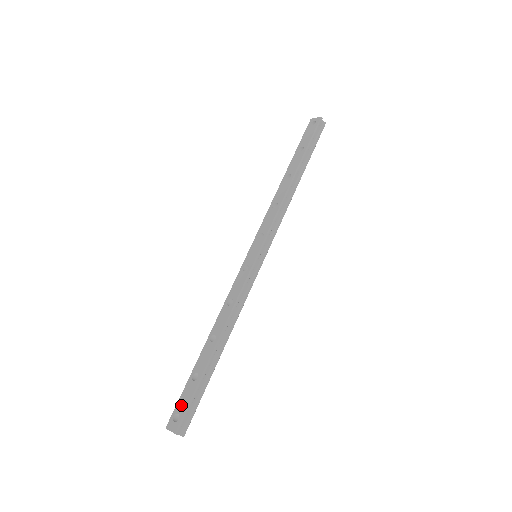
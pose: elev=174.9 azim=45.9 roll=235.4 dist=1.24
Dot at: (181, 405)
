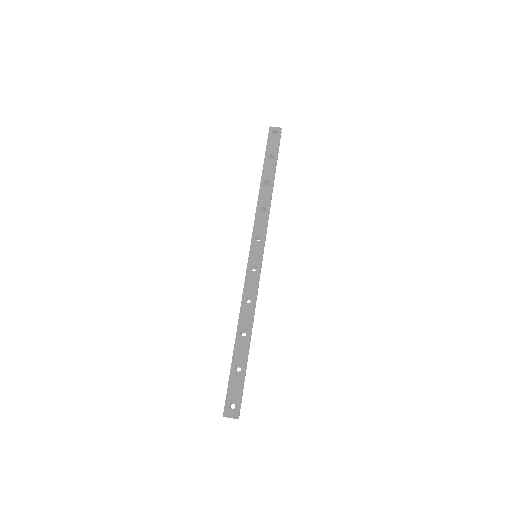
Dot at: (233, 395)
